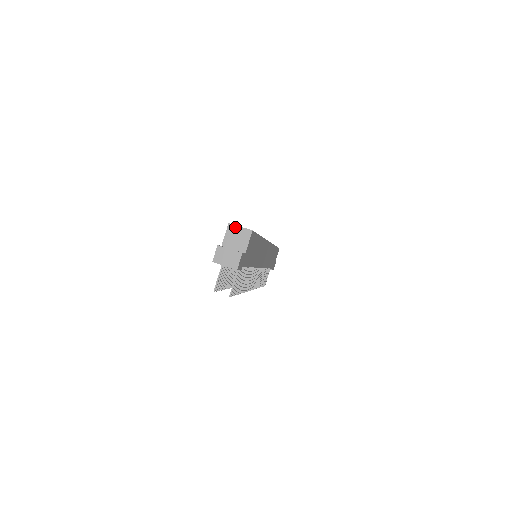
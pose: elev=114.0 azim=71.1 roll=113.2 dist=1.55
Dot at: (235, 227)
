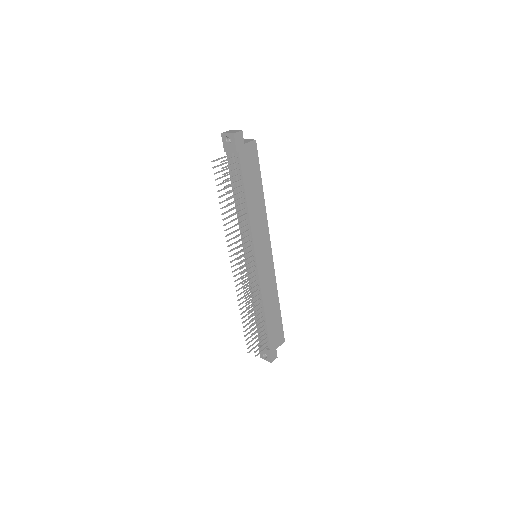
Dot at: (246, 140)
